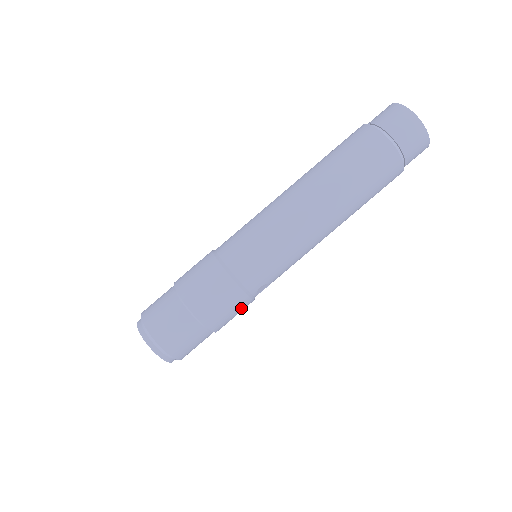
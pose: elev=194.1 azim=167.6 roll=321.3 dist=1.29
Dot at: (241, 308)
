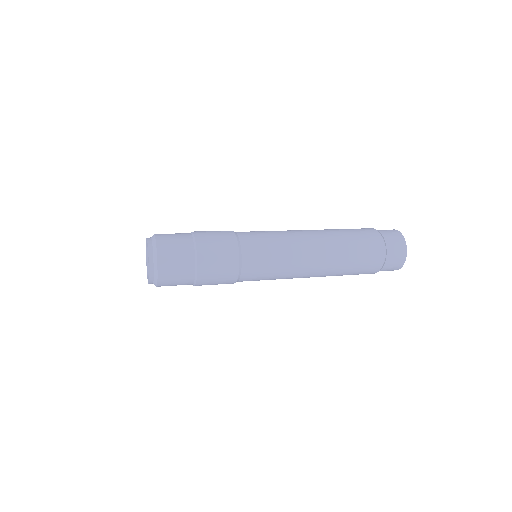
Dot at: occluded
